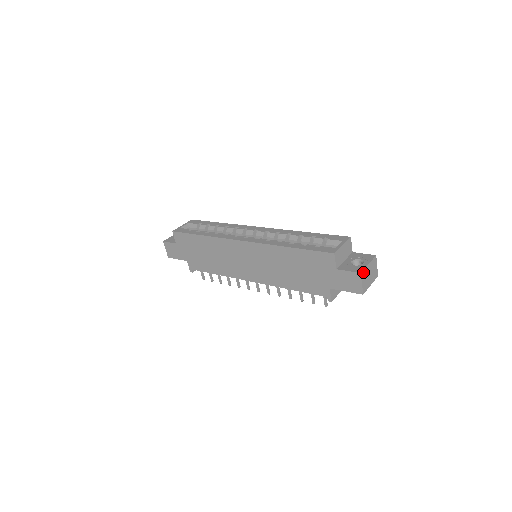
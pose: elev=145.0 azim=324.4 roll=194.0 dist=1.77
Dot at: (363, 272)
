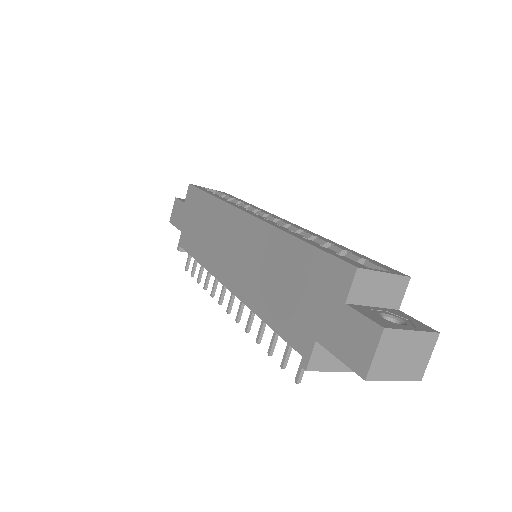
Dot at: (391, 332)
